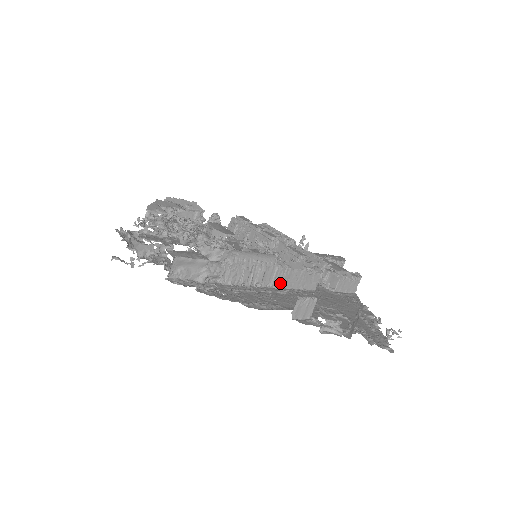
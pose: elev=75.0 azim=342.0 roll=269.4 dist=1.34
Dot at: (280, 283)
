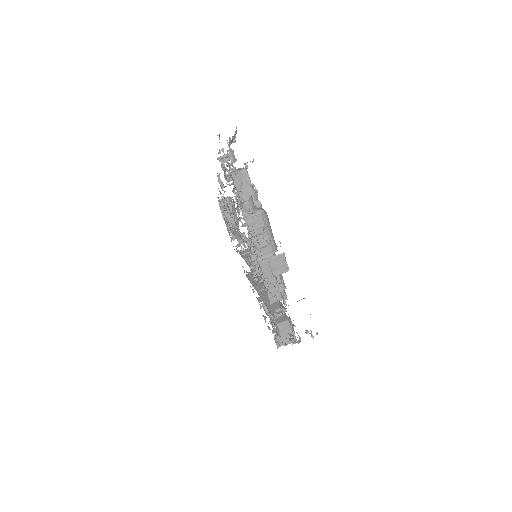
Dot at: (263, 267)
